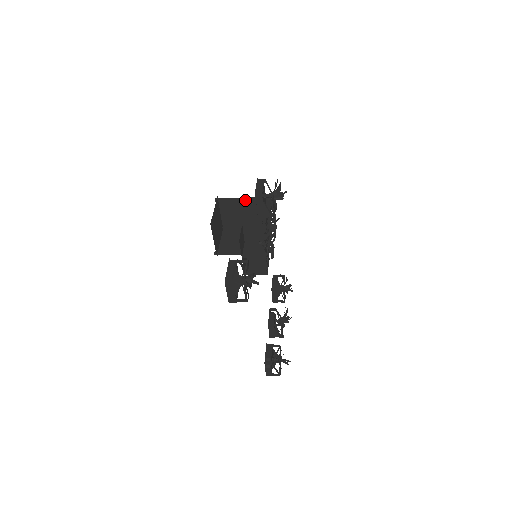
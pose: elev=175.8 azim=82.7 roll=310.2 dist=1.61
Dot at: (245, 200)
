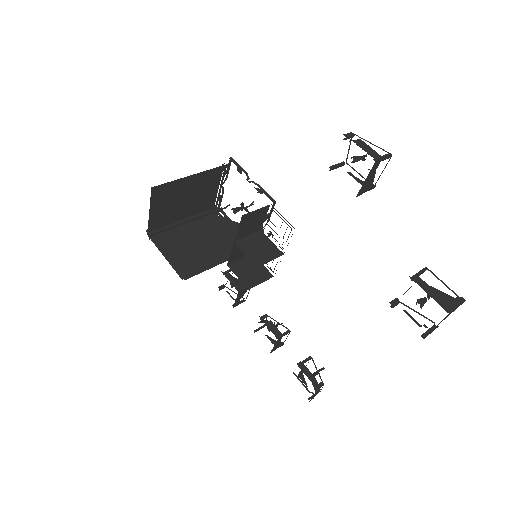
Dot at: (197, 177)
